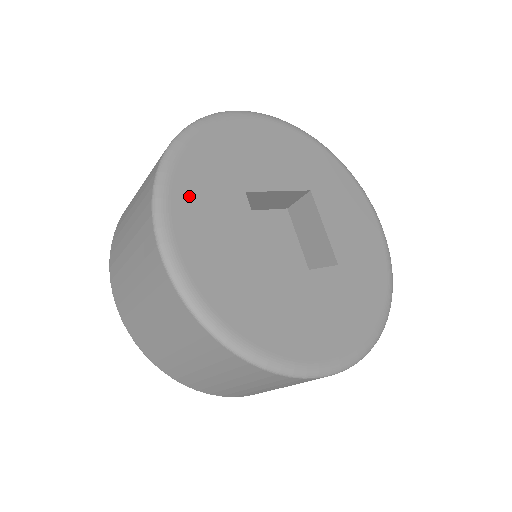
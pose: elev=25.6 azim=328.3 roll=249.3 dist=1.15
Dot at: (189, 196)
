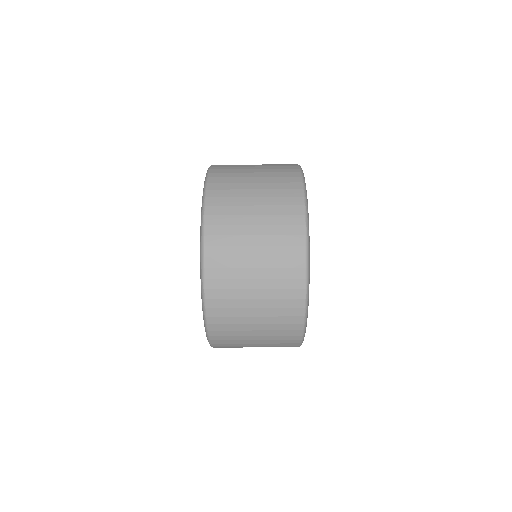
Dot at: occluded
